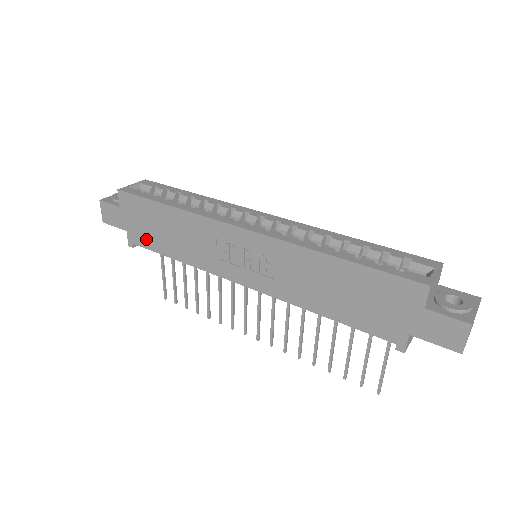
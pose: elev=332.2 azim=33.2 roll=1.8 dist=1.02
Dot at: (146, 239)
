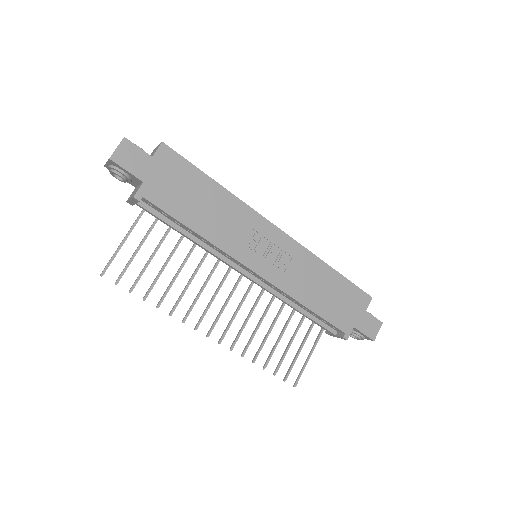
Dot at: (167, 200)
